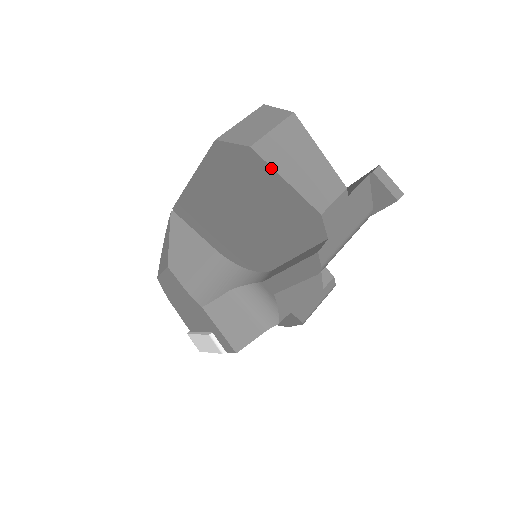
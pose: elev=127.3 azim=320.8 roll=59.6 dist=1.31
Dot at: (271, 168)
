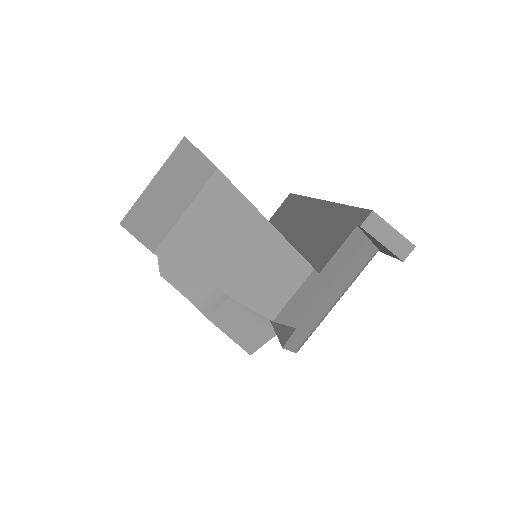
Dot at: (190, 274)
